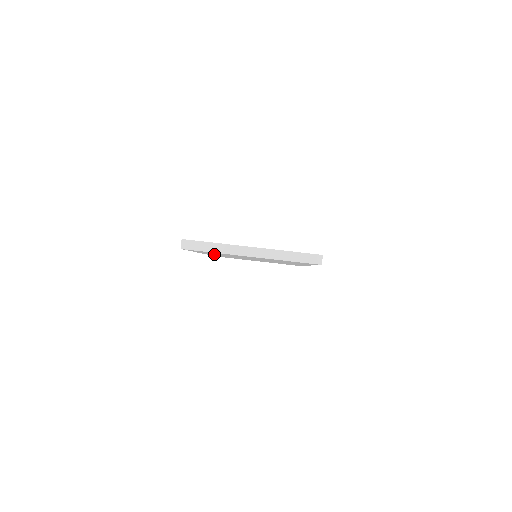
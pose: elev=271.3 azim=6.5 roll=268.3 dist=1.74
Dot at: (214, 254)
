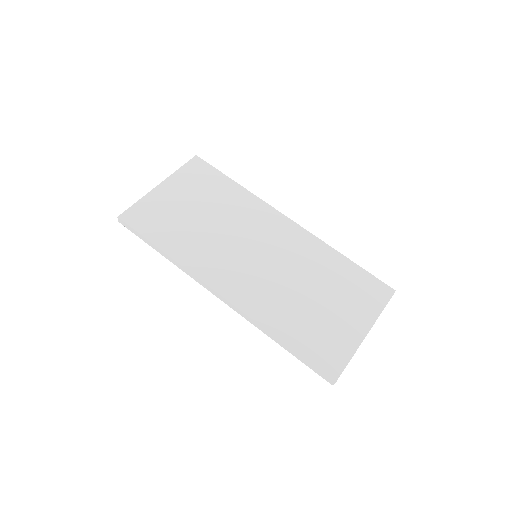
Dot at: occluded
